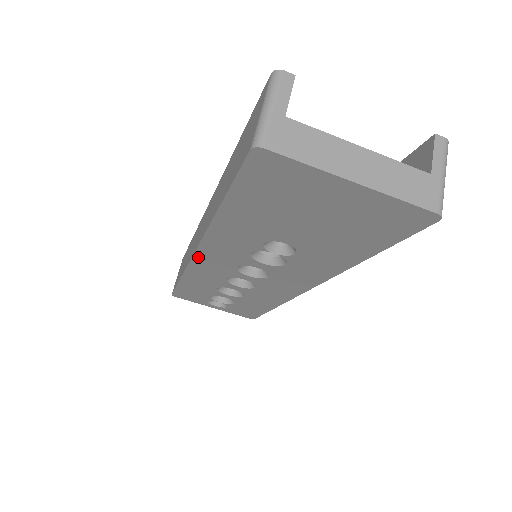
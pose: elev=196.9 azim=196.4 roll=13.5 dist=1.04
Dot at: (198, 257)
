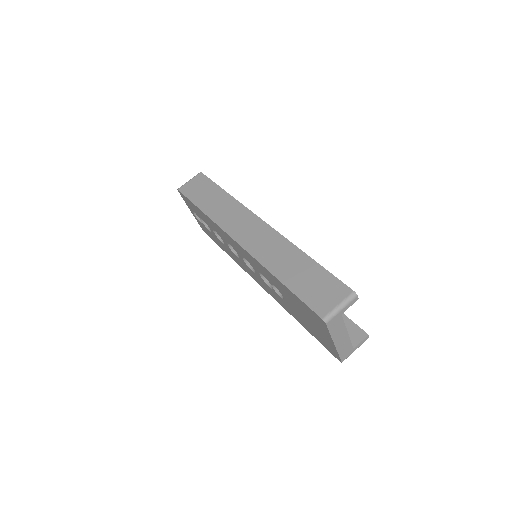
Dot at: (235, 241)
